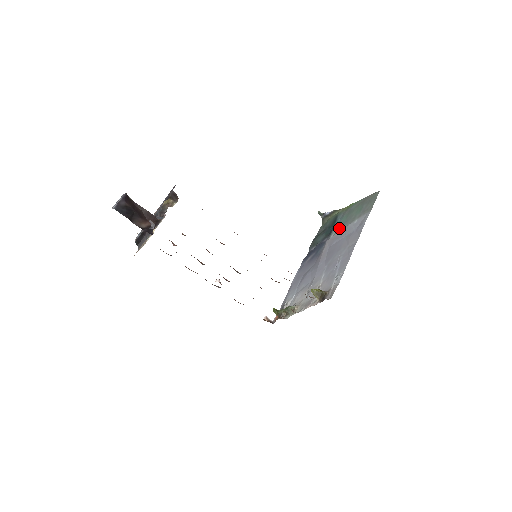
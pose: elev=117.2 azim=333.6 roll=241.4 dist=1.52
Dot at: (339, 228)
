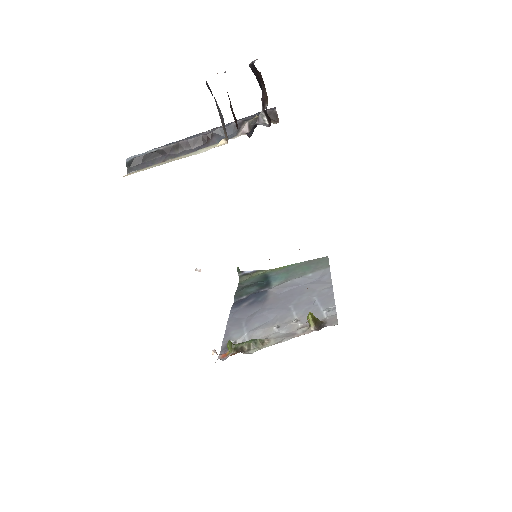
Dot at: (282, 281)
